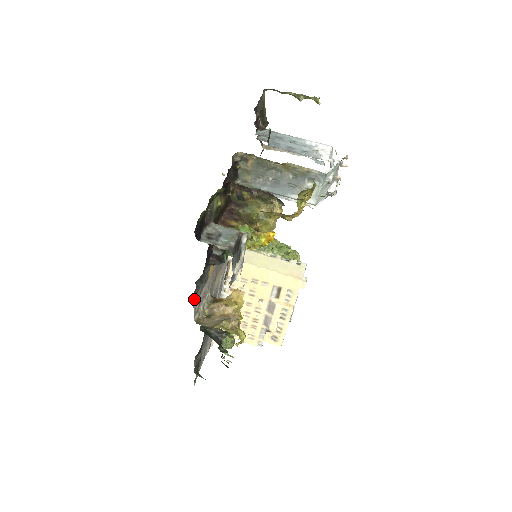
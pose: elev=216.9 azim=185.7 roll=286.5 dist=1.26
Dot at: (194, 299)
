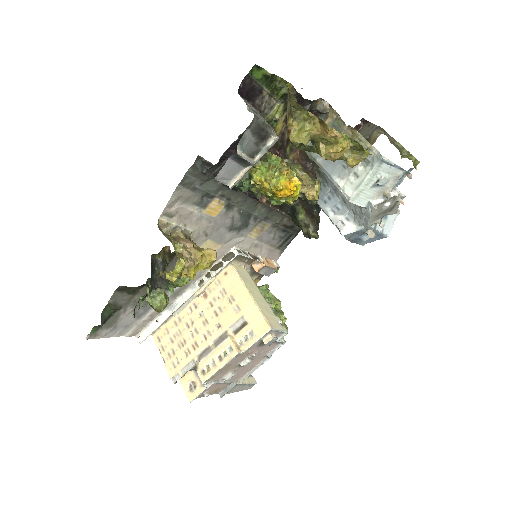
Dot at: (180, 187)
